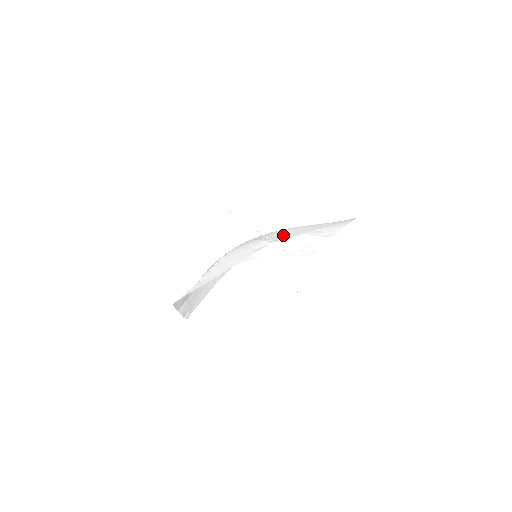
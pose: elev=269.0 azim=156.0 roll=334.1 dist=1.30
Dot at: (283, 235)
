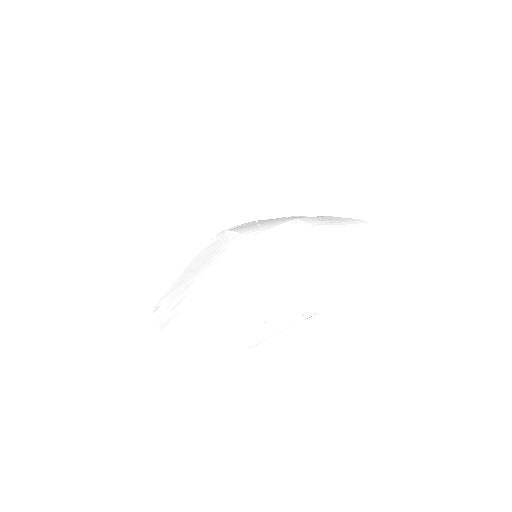
Dot at: (301, 253)
